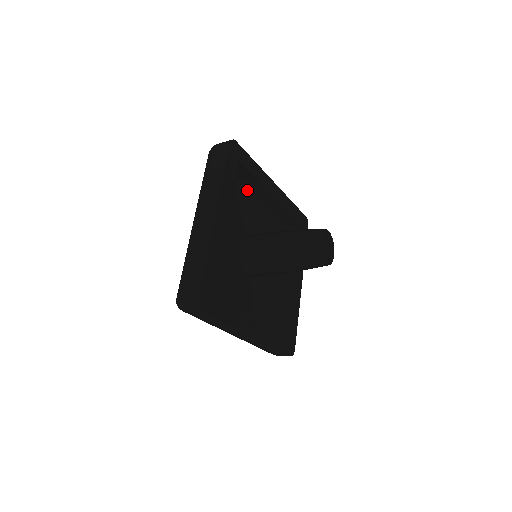
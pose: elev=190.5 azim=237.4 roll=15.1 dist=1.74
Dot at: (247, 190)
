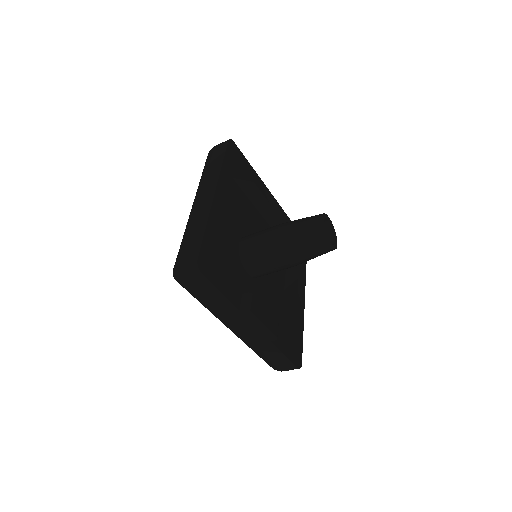
Dot at: (245, 197)
